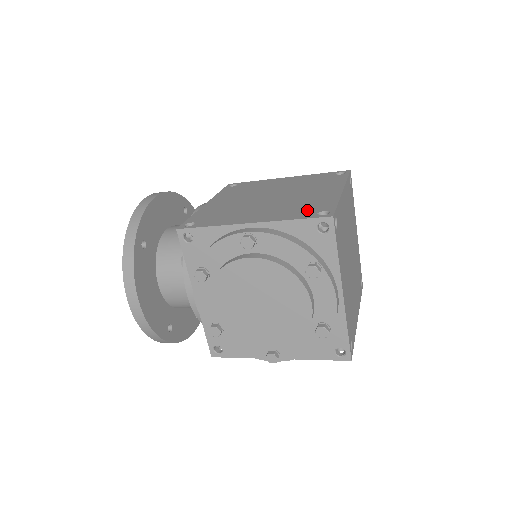
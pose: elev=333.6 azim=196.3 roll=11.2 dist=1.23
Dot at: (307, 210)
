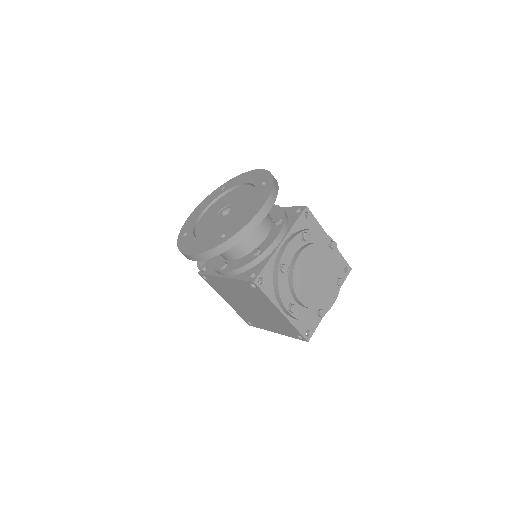
Dot at: occluded
